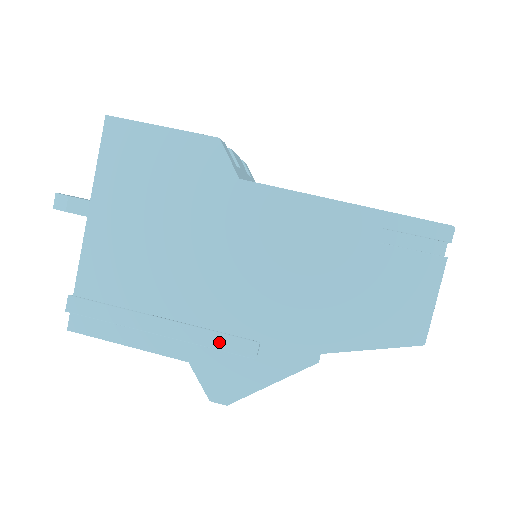
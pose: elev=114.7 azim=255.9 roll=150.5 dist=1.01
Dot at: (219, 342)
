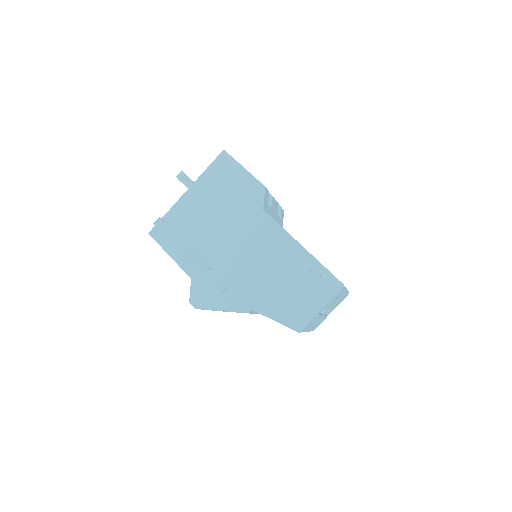
Dot at: (210, 276)
